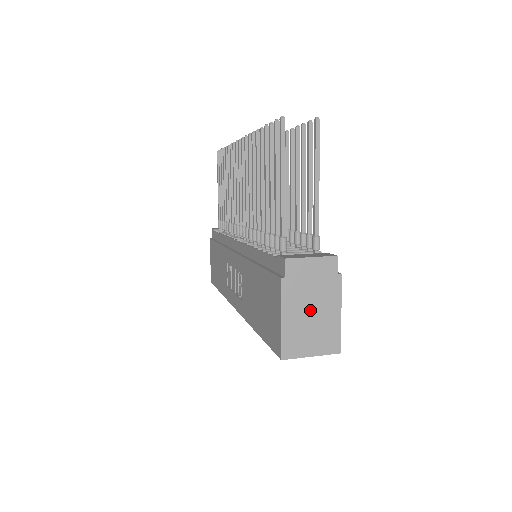
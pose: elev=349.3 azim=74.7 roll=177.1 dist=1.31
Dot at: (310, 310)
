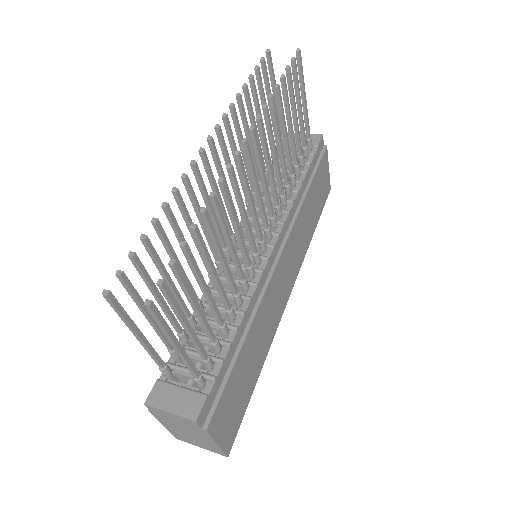
Dot at: (186, 432)
